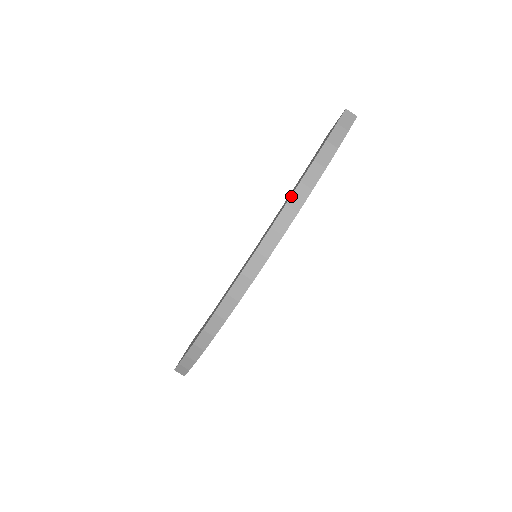
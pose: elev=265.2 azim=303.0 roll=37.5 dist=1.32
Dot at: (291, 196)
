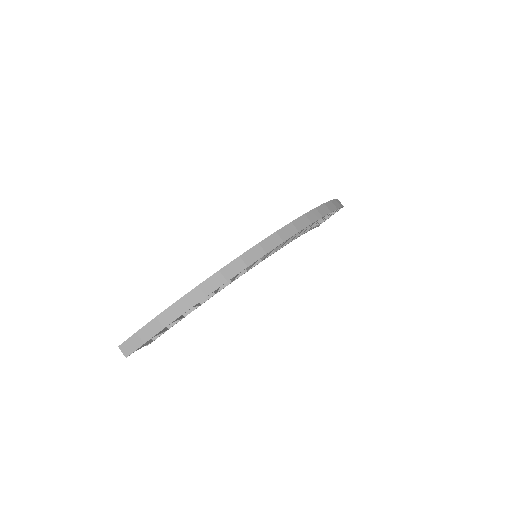
Dot at: (309, 212)
